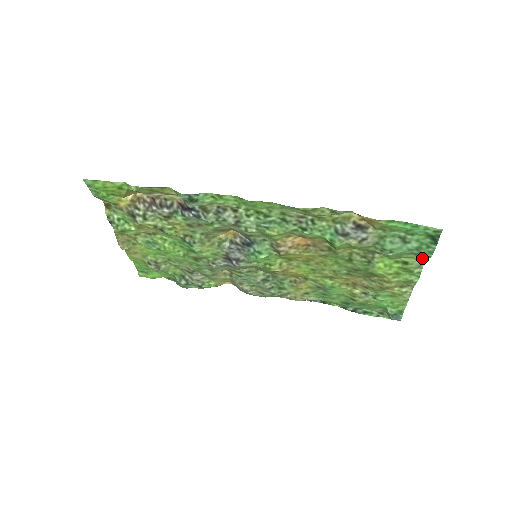
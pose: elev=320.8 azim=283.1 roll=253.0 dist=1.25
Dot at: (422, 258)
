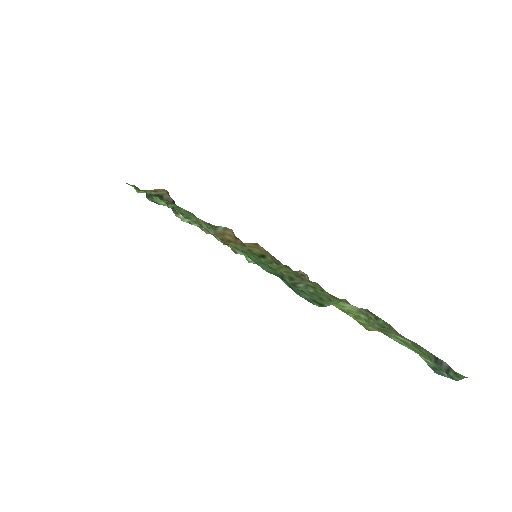
Dot at: occluded
